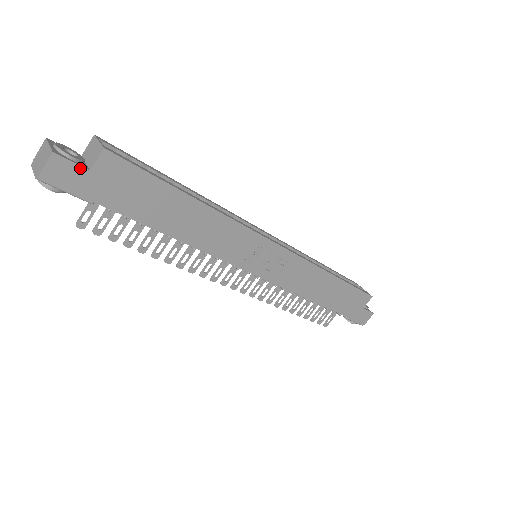
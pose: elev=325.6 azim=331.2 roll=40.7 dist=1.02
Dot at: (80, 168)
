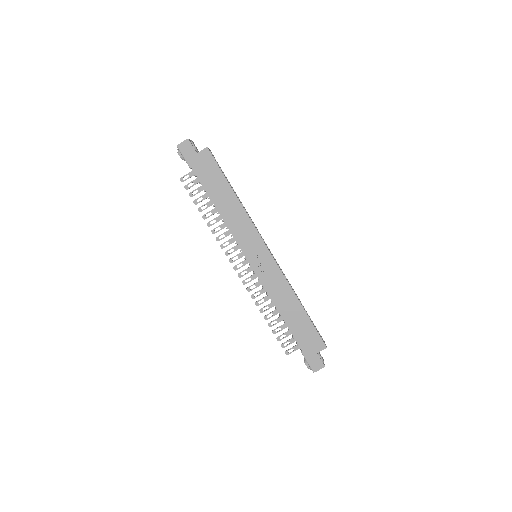
Dot at: (194, 150)
